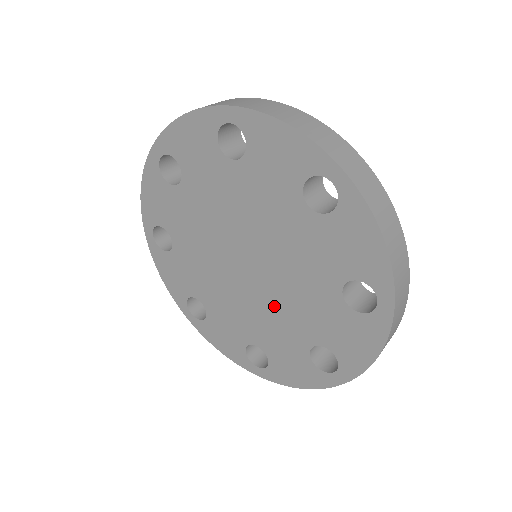
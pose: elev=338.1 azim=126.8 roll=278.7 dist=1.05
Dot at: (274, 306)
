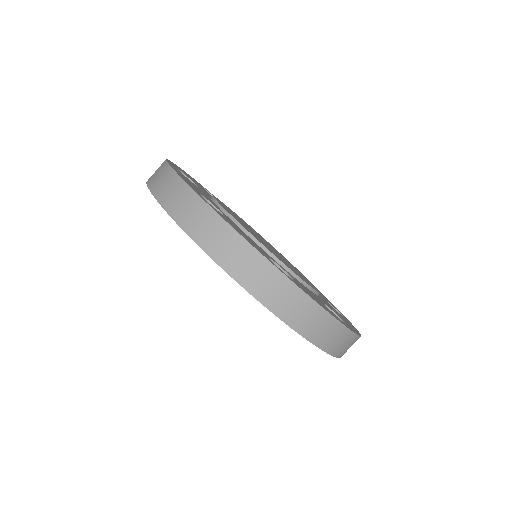
Dot at: occluded
